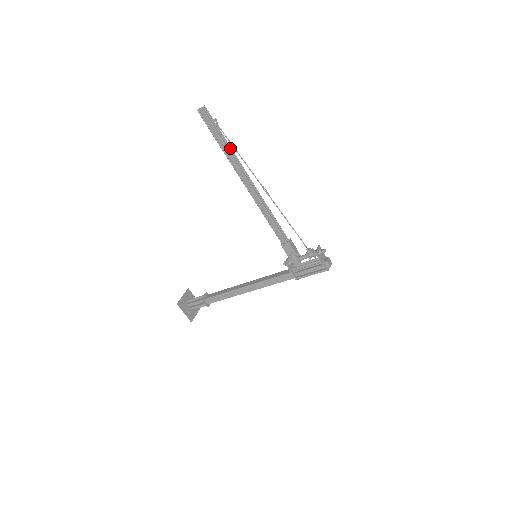
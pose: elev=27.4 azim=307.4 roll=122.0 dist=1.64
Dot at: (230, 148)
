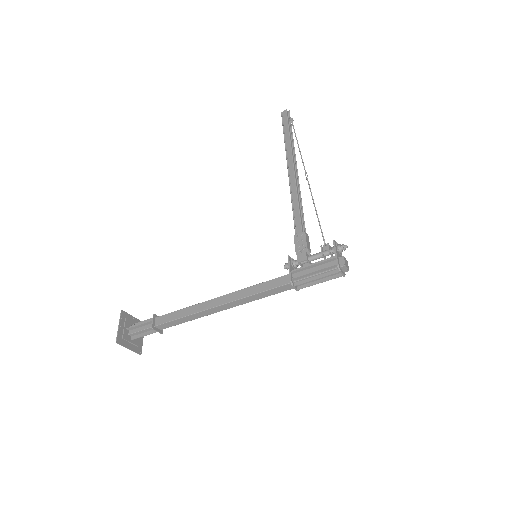
Dot at: (292, 140)
